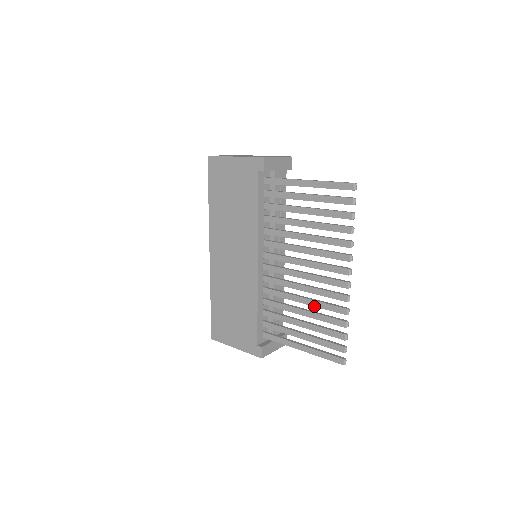
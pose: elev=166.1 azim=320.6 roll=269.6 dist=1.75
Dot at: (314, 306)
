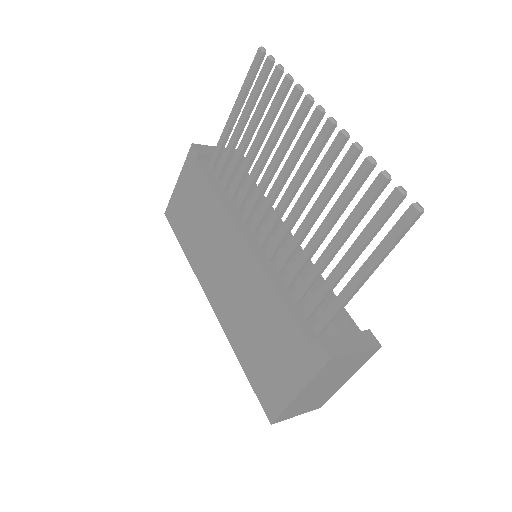
Dot at: (325, 200)
